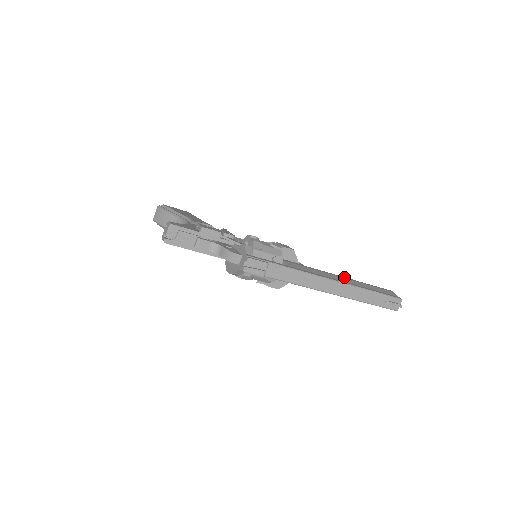
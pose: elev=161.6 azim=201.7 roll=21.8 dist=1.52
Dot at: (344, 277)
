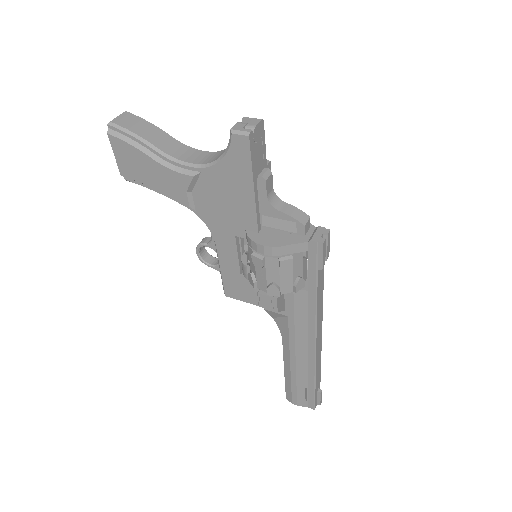
Dot at: occluded
